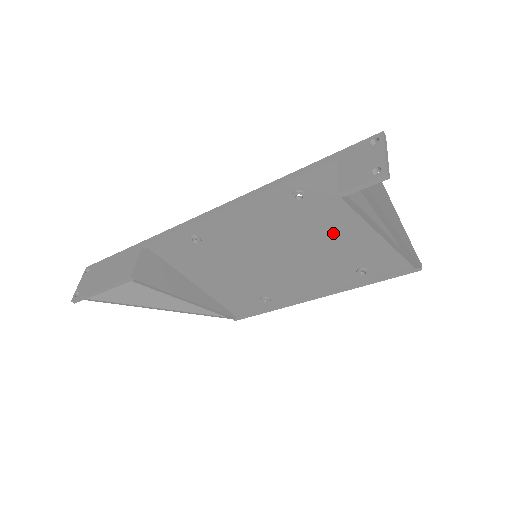
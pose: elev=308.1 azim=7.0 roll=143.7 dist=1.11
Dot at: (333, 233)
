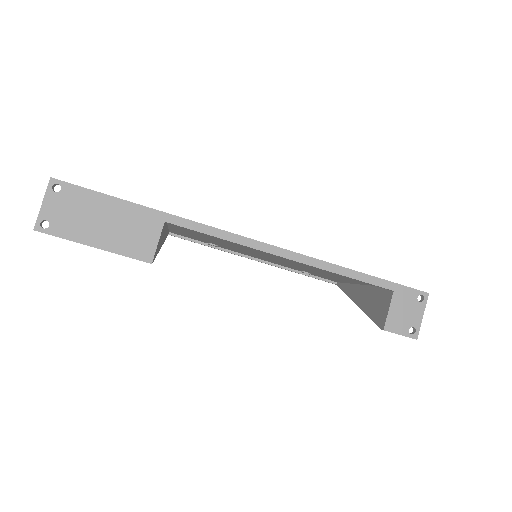
Dot at: (324, 273)
